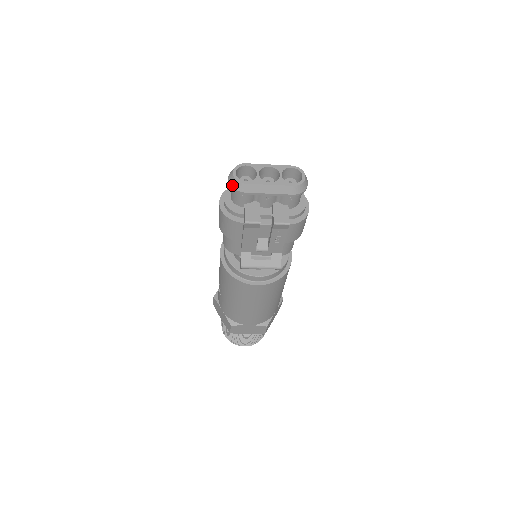
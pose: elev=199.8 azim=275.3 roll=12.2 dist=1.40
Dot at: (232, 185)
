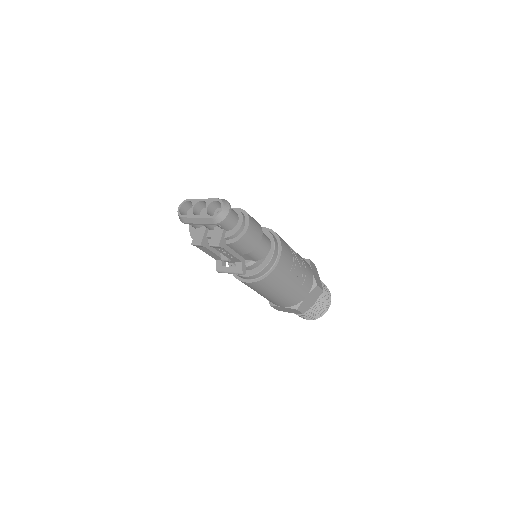
Dot at: (179, 217)
